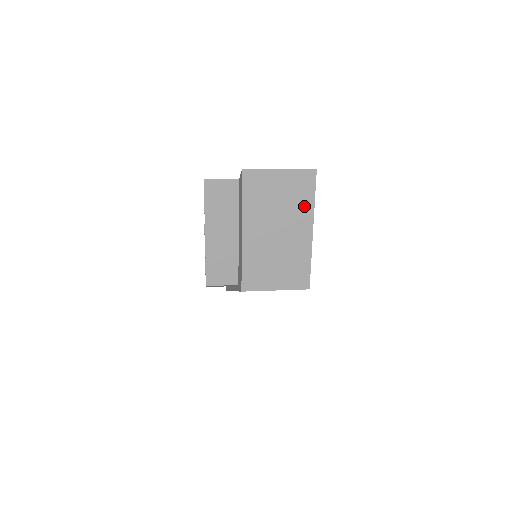
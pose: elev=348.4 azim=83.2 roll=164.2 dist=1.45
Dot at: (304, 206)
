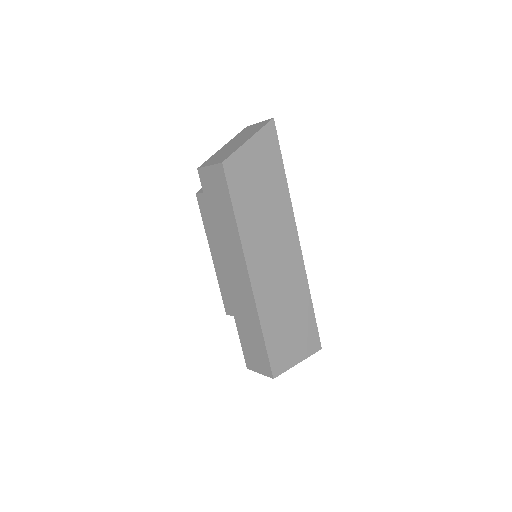
Dot at: (256, 131)
